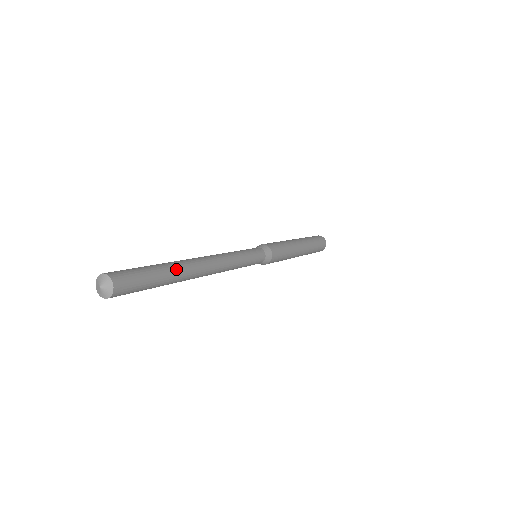
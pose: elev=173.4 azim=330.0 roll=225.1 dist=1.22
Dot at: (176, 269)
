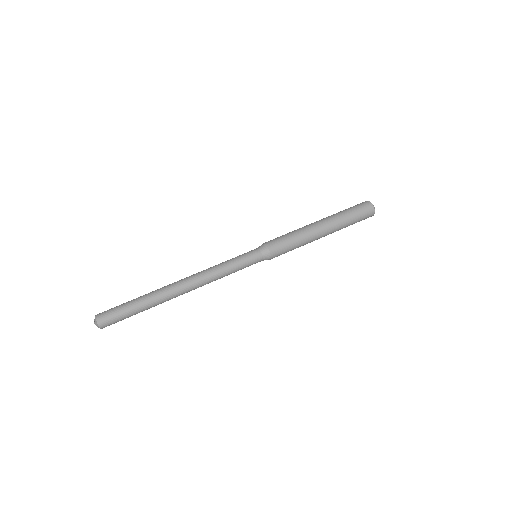
Dot at: (151, 297)
